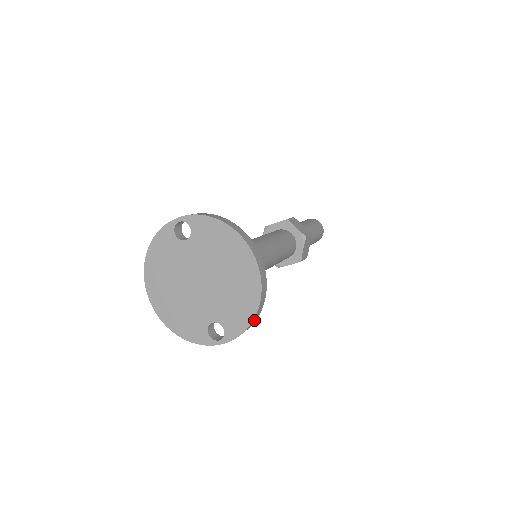
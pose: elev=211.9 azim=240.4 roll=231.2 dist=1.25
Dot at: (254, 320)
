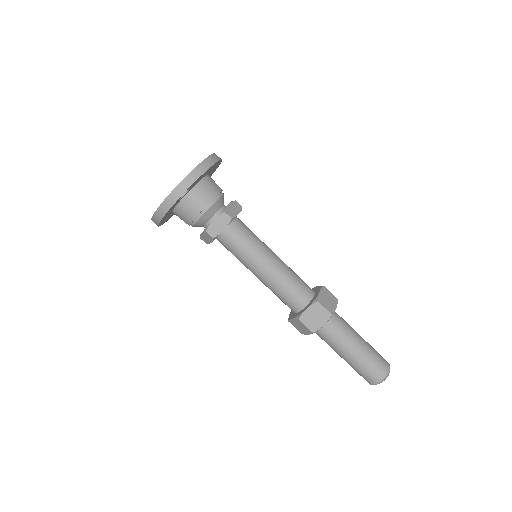
Dot at: (201, 168)
